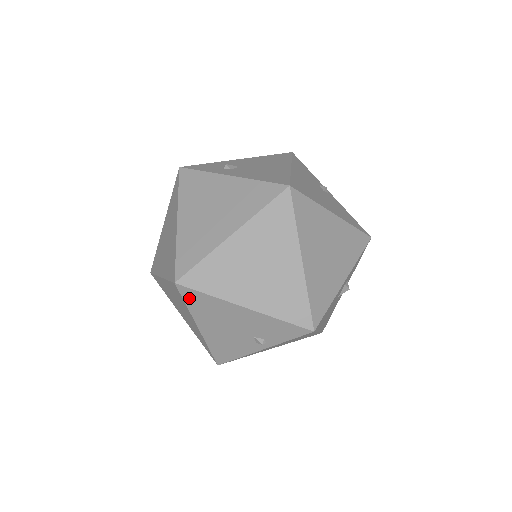
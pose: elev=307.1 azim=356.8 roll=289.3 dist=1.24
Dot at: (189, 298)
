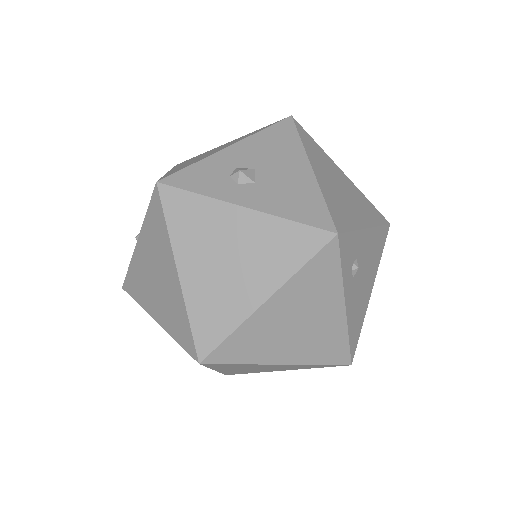
Dot at: occluded
